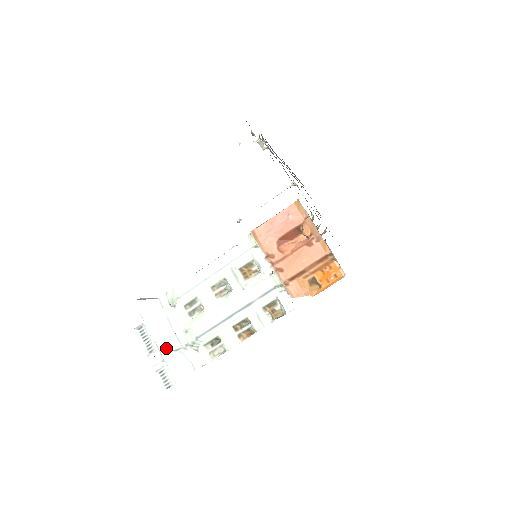
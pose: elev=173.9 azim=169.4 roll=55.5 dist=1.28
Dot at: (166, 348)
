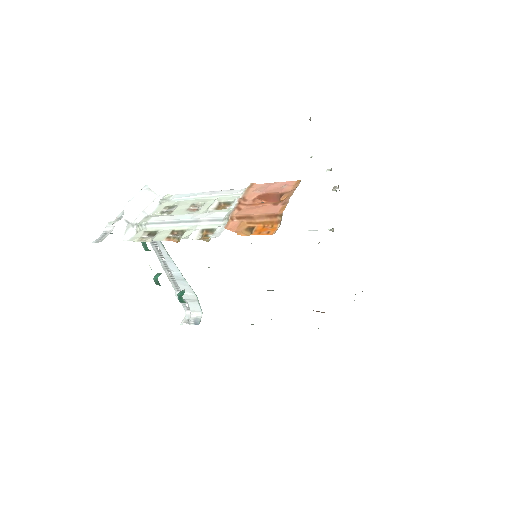
Dot at: (124, 215)
